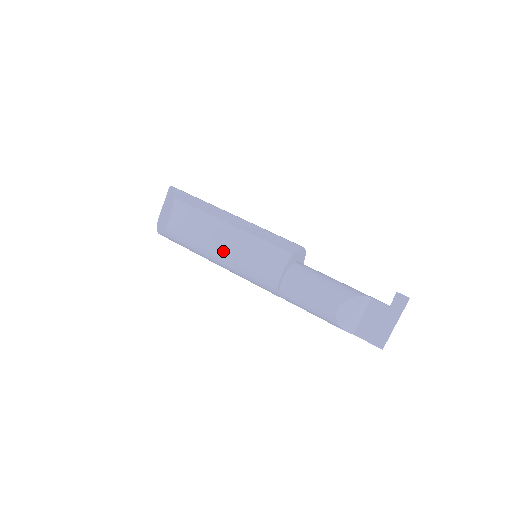
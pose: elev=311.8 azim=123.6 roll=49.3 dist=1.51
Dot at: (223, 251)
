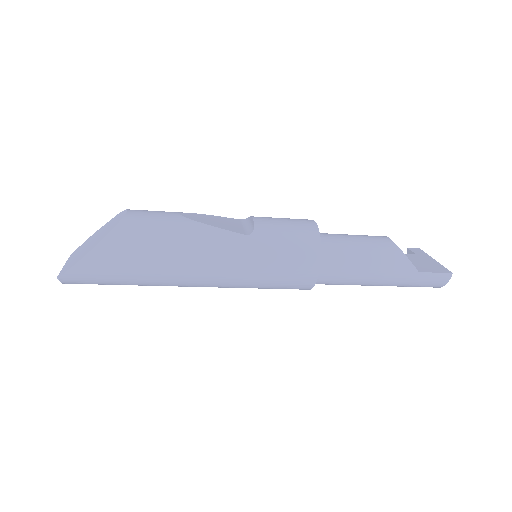
Dot at: (226, 226)
